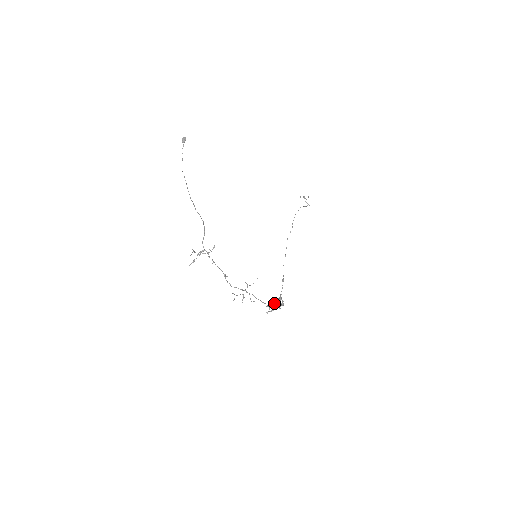
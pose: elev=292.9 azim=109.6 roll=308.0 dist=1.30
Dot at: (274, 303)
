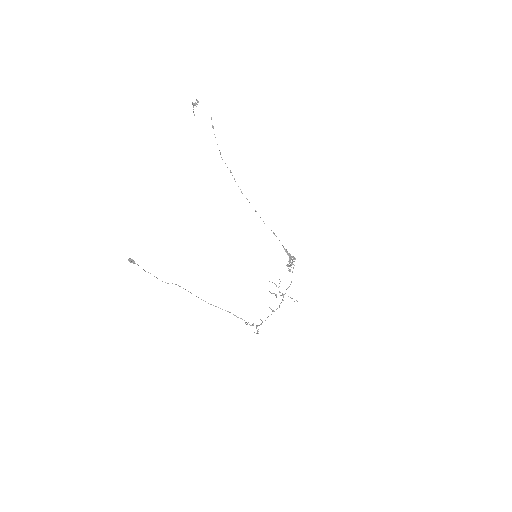
Dot at: occluded
